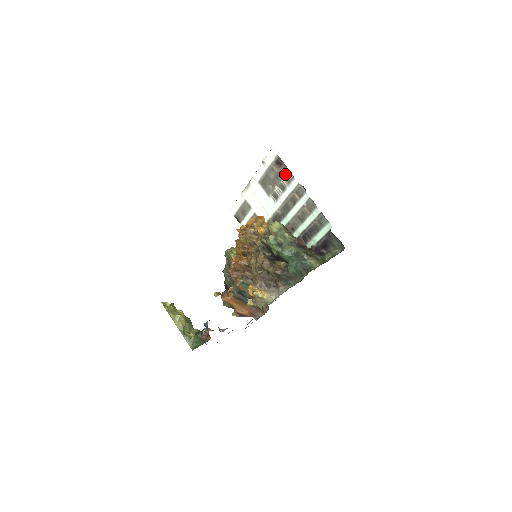
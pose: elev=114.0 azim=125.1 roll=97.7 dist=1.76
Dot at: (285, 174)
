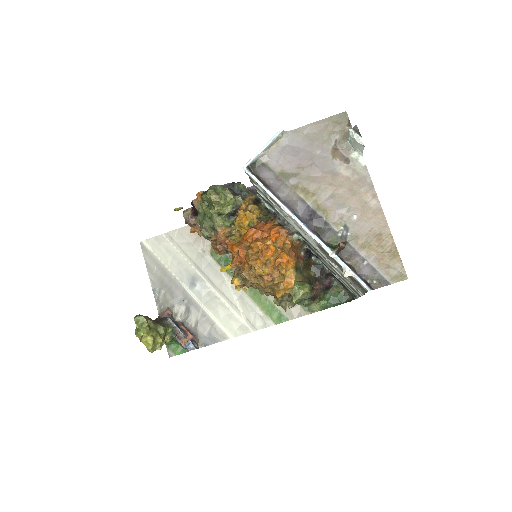
Dot at: occluded
